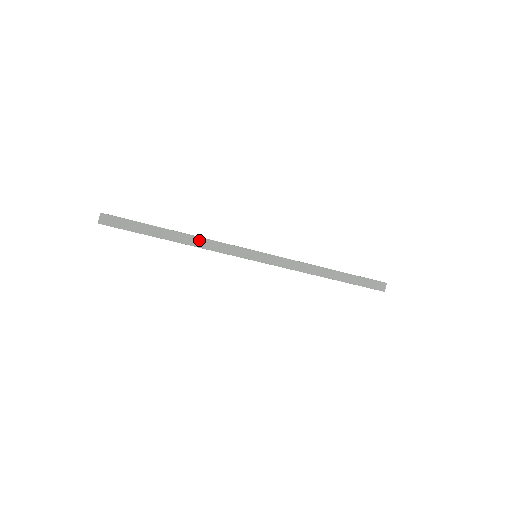
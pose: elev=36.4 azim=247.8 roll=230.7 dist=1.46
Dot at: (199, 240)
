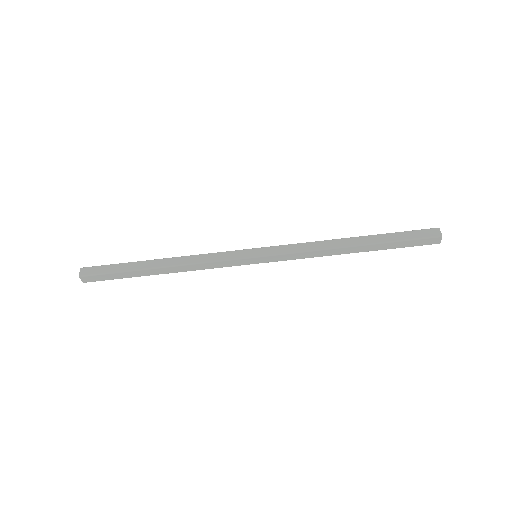
Dot at: (184, 258)
